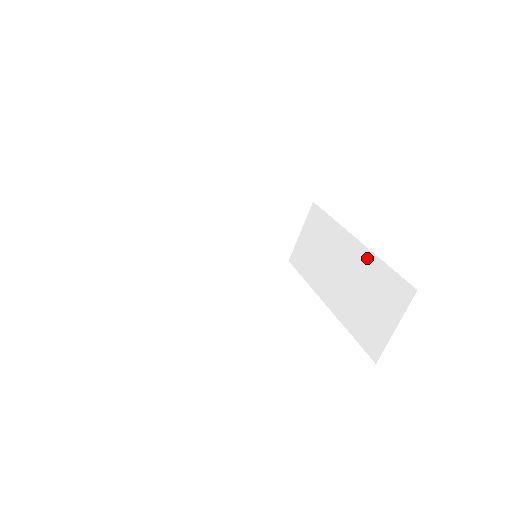
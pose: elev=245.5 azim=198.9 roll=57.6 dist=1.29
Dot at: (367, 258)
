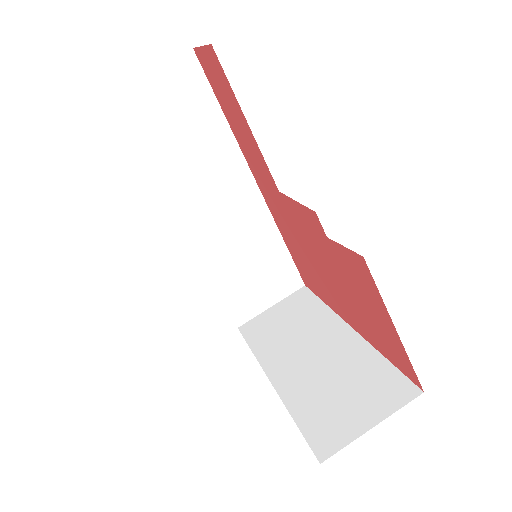
Dot at: (359, 347)
